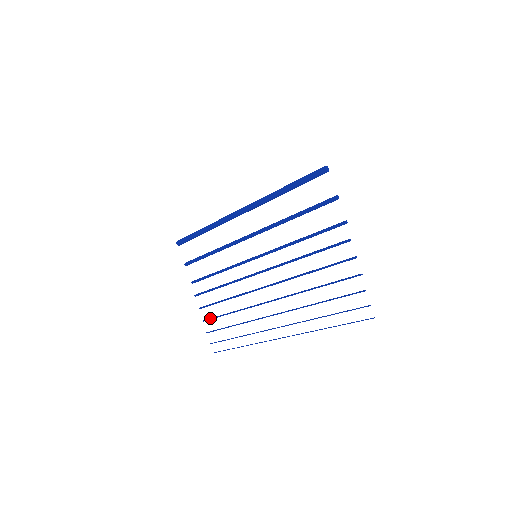
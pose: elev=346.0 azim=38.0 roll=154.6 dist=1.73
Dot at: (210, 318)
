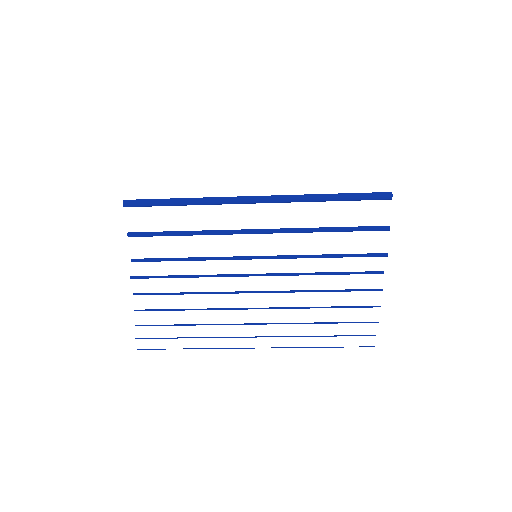
Dot at: (149, 309)
